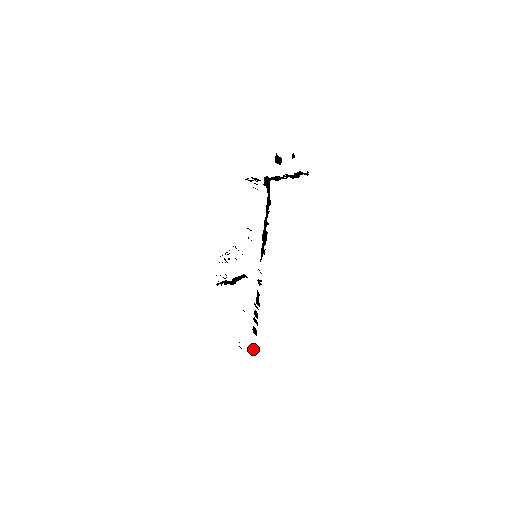
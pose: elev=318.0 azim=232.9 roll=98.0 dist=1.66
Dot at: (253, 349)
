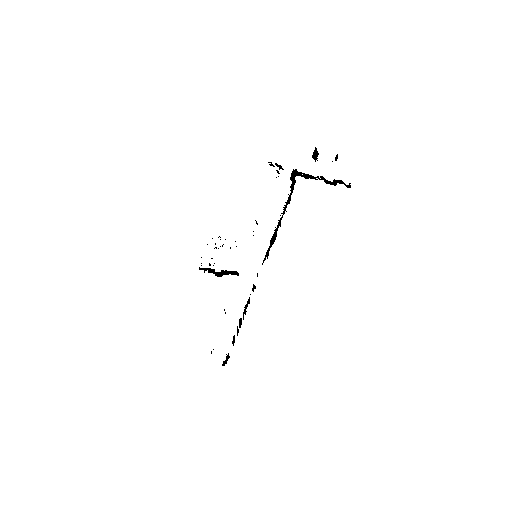
Dot at: (226, 360)
